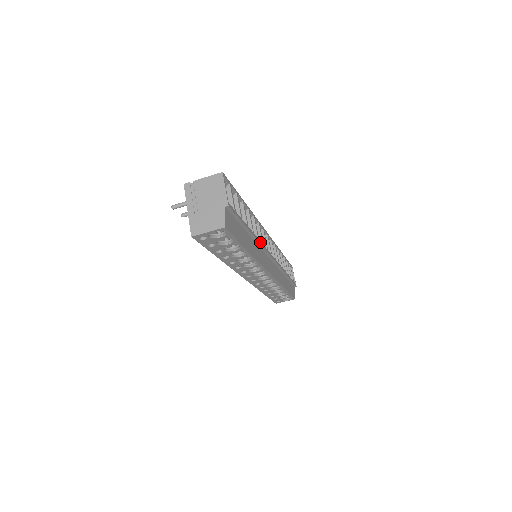
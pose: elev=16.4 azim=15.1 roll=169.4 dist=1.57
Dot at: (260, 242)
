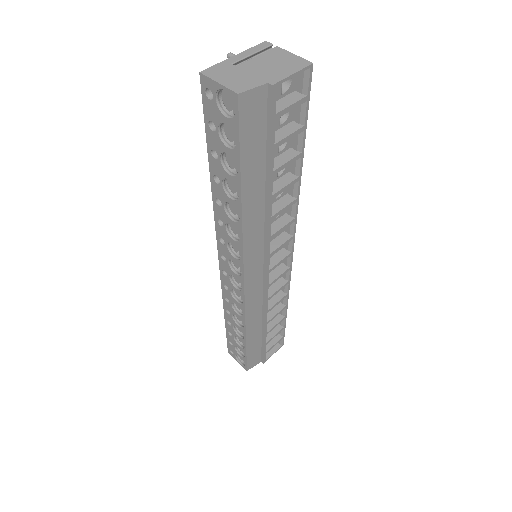
Dot at: (270, 225)
